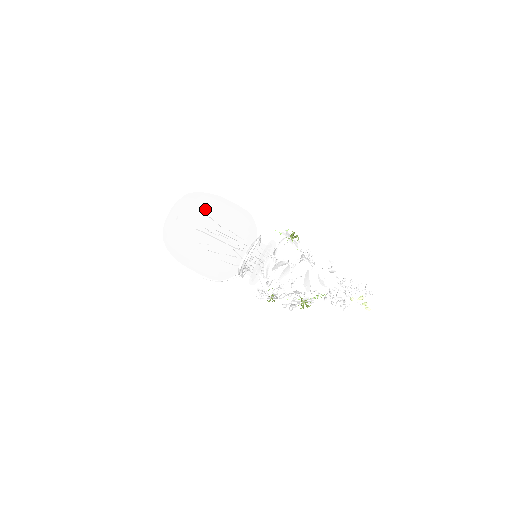
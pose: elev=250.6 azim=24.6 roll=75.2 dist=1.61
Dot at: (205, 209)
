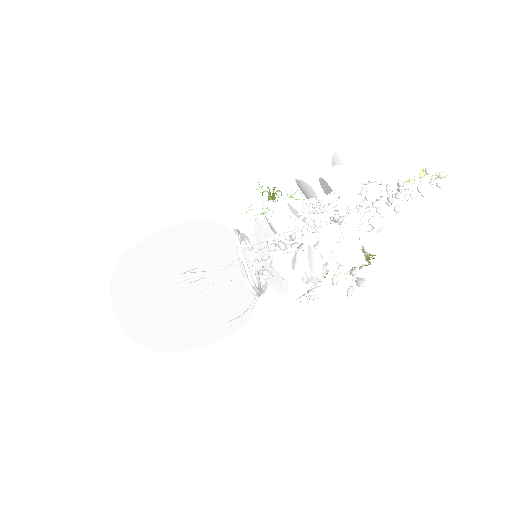
Dot at: (147, 291)
